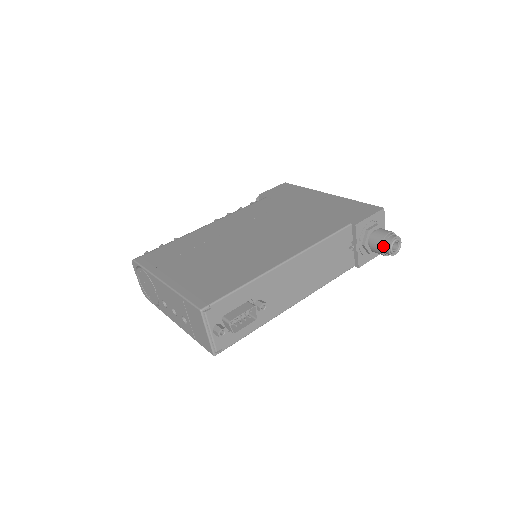
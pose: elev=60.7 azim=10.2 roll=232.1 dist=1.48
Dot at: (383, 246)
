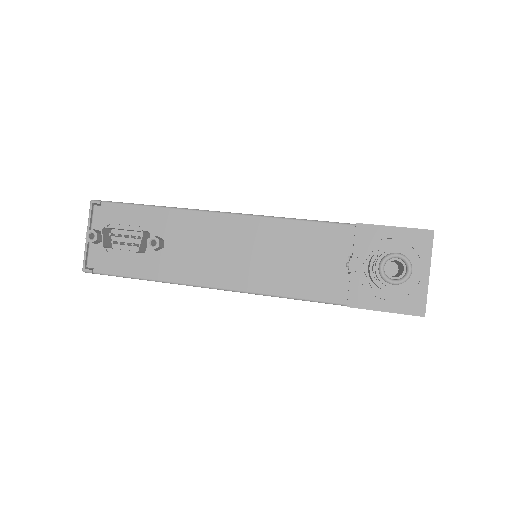
Dot at: (374, 260)
